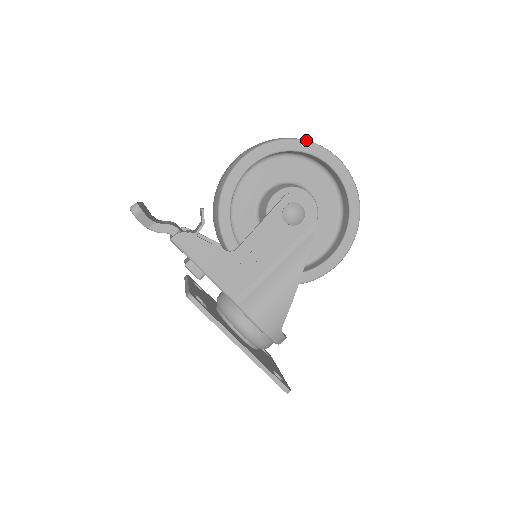
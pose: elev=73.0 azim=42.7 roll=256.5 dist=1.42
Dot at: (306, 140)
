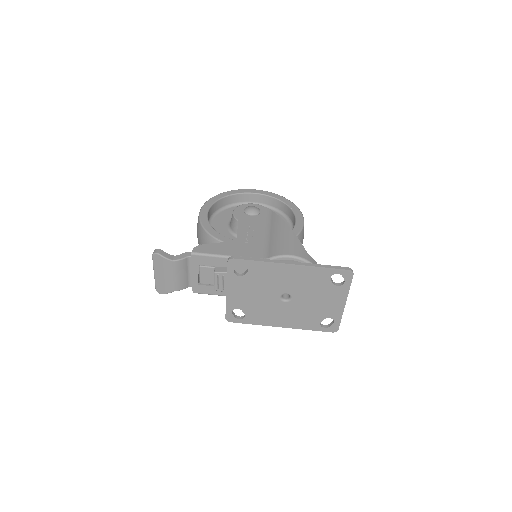
Dot at: (227, 191)
